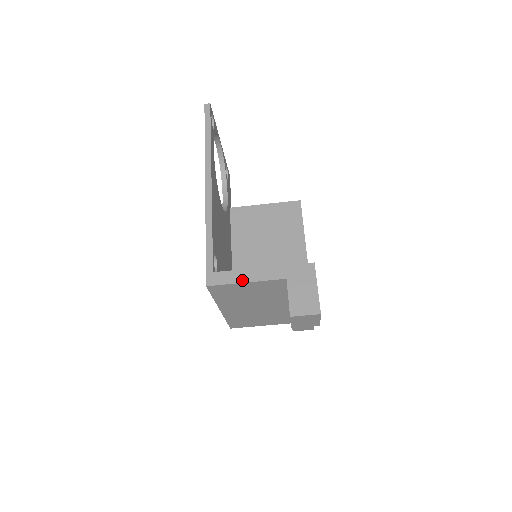
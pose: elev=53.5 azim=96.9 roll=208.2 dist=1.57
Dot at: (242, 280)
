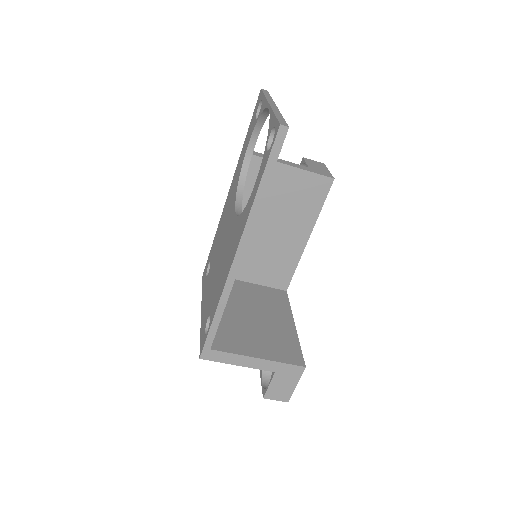
Dot at: (235, 363)
